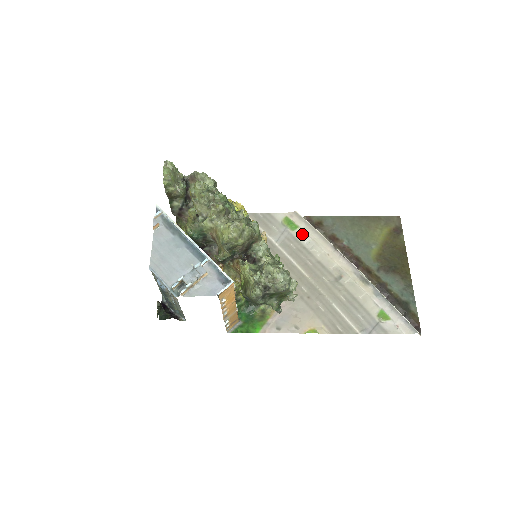
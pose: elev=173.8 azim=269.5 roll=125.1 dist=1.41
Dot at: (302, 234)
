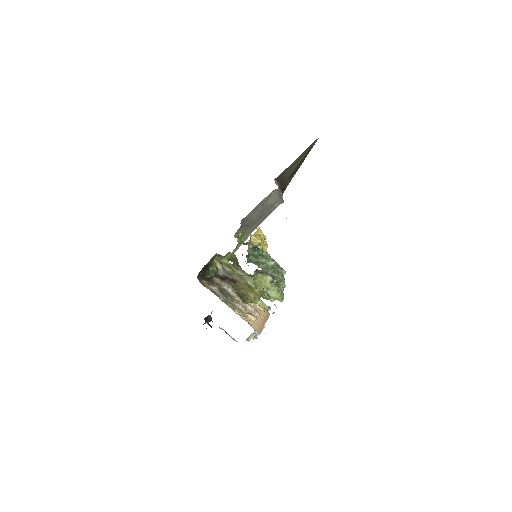
Dot at: occluded
